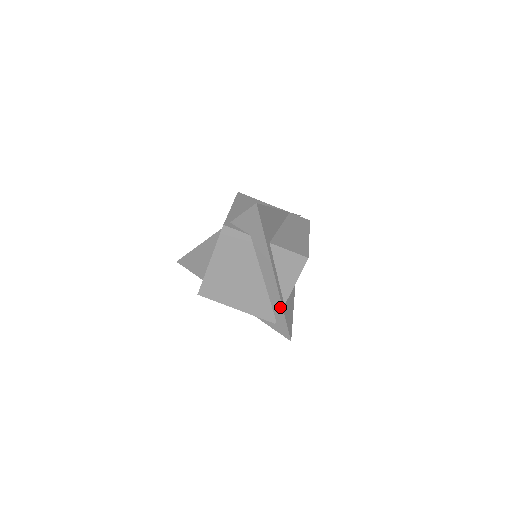
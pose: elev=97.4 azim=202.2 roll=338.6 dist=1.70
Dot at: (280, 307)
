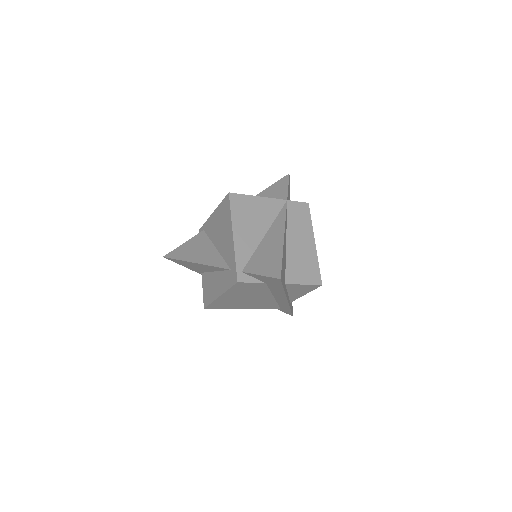
Dot at: (287, 307)
